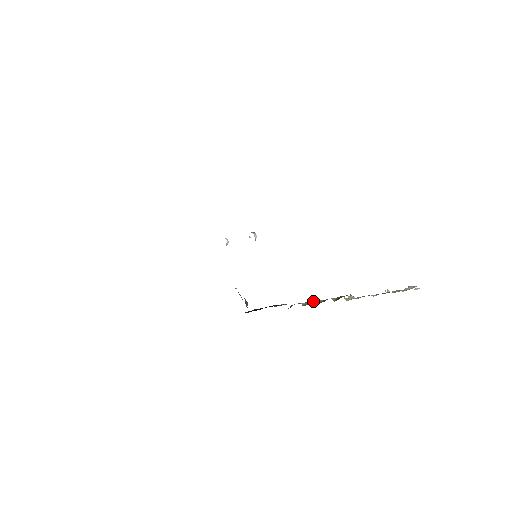
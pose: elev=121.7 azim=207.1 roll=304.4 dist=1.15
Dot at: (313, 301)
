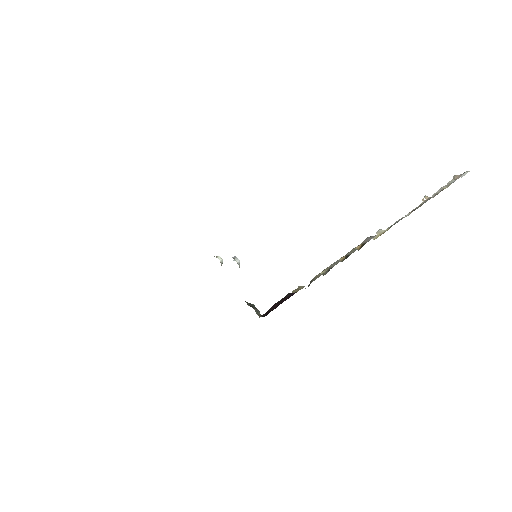
Dot at: (333, 264)
